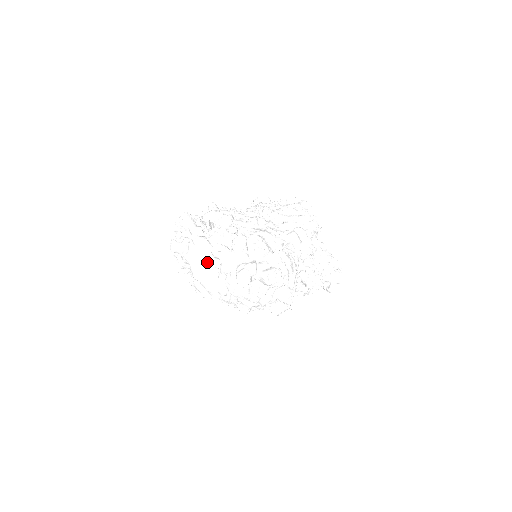
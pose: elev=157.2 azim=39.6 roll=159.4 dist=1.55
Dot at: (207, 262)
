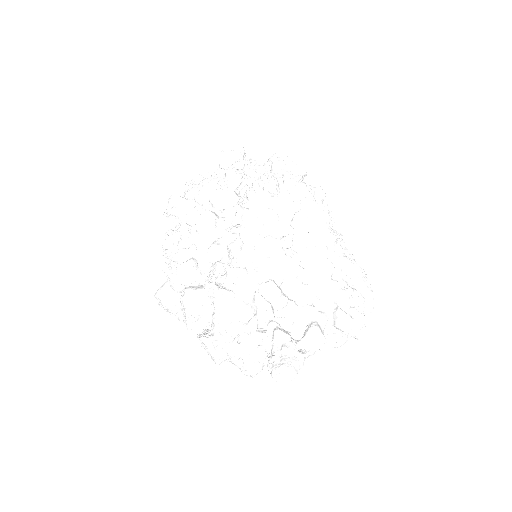
Dot at: (307, 351)
